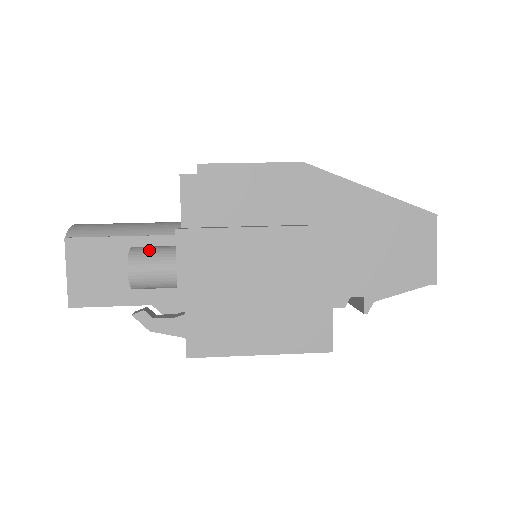
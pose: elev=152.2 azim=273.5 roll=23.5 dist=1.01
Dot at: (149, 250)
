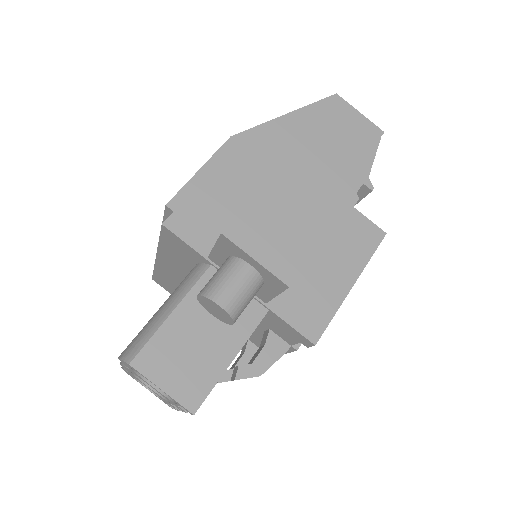
Dot at: (214, 279)
